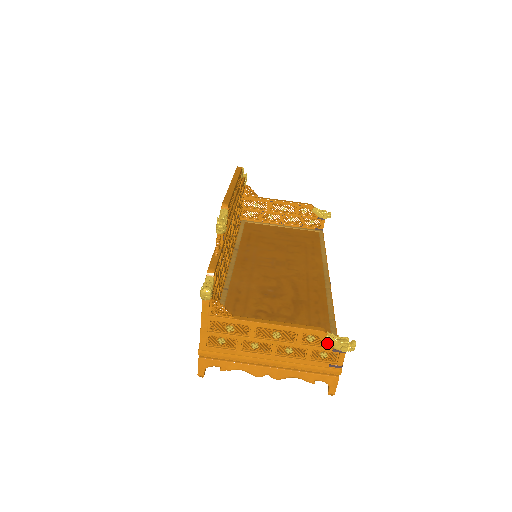
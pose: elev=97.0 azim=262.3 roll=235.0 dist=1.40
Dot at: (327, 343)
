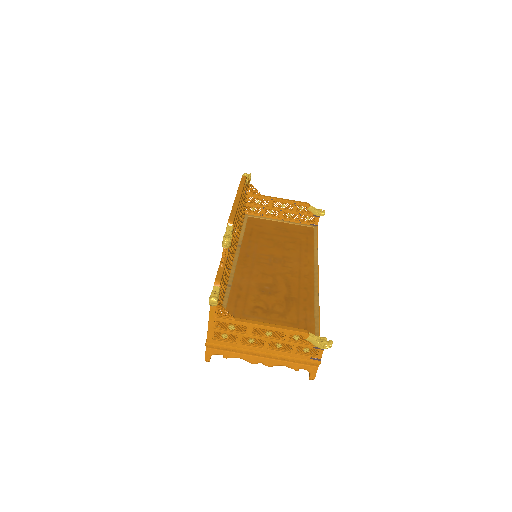
Dot at: (309, 341)
